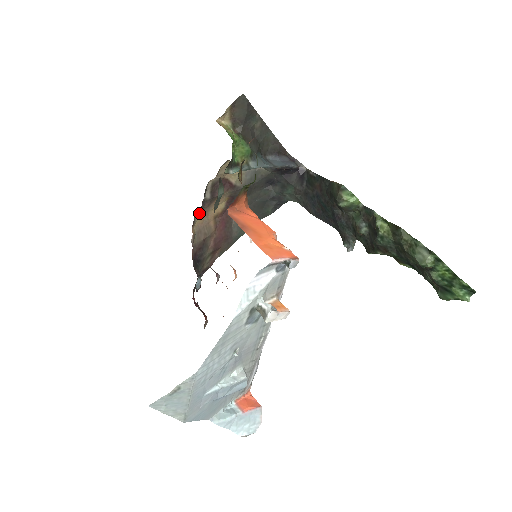
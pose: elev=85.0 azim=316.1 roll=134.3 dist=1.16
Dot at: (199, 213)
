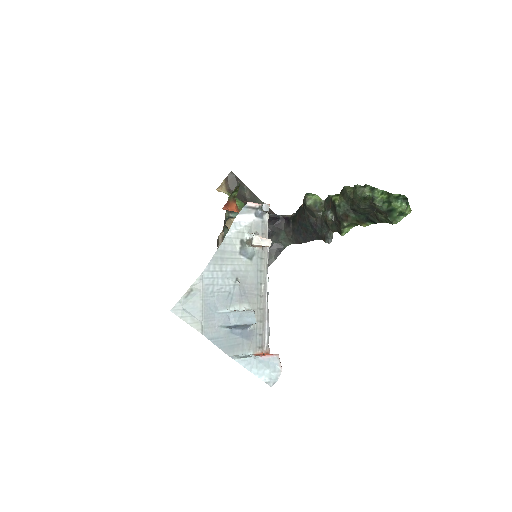
Dot at: occluded
